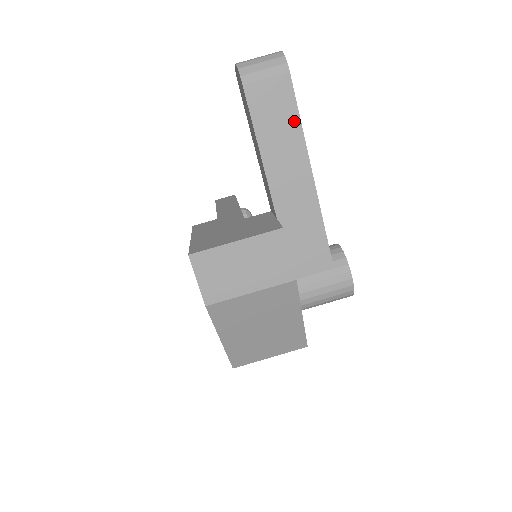
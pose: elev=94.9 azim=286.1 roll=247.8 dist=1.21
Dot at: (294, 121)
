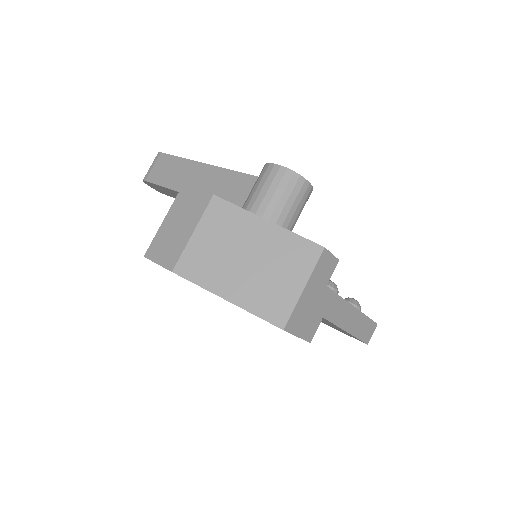
Dot at: (177, 161)
